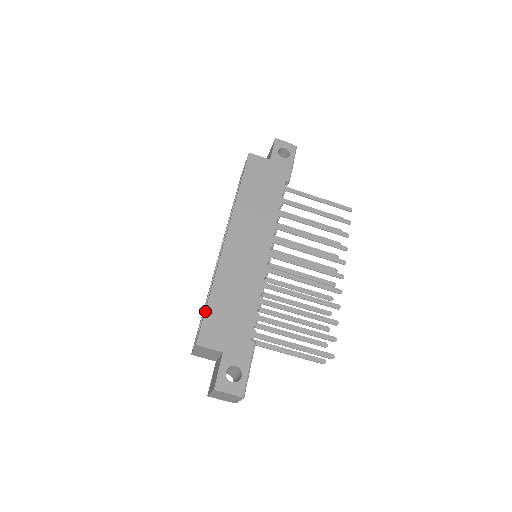
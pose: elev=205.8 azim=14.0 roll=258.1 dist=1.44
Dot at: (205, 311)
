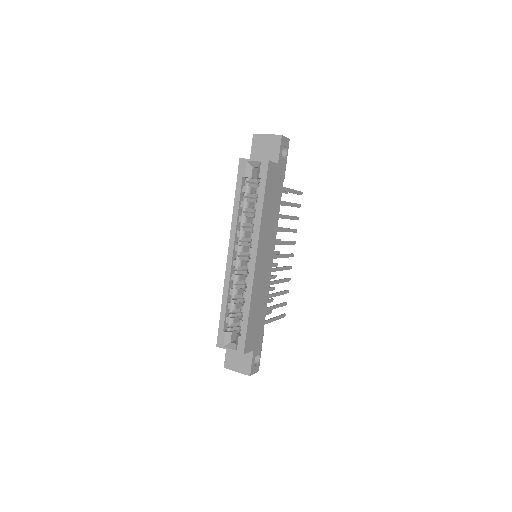
Dot at: (247, 328)
